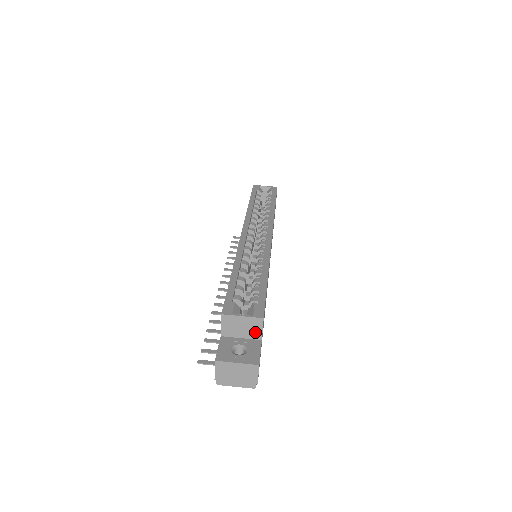
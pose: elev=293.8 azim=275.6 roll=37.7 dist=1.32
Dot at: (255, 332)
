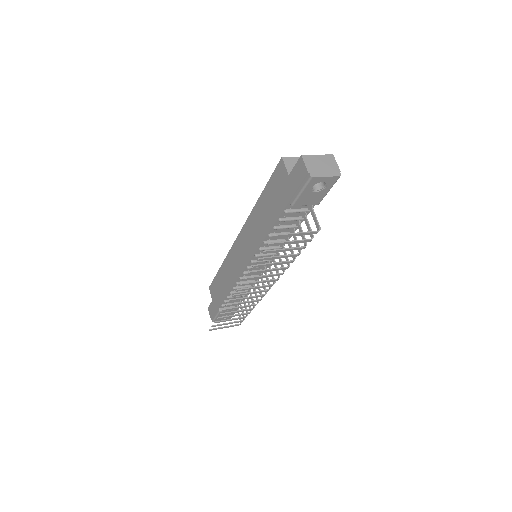
Dot at: occluded
